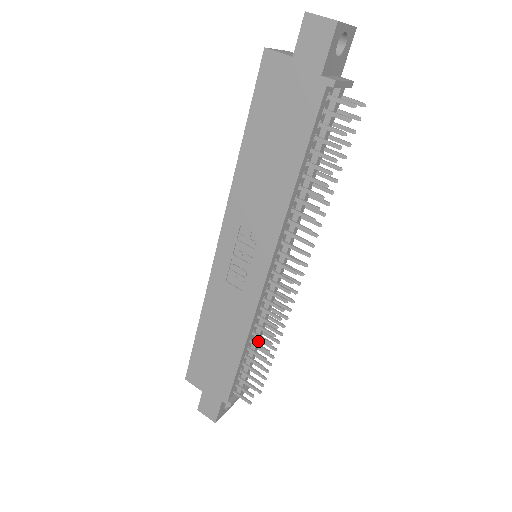
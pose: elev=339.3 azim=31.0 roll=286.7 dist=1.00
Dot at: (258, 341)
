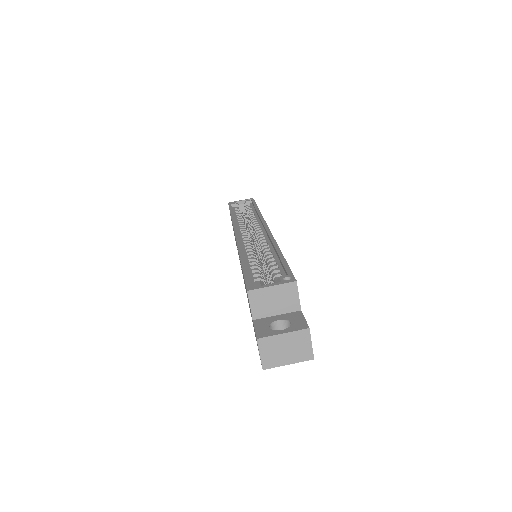
Dot at: occluded
